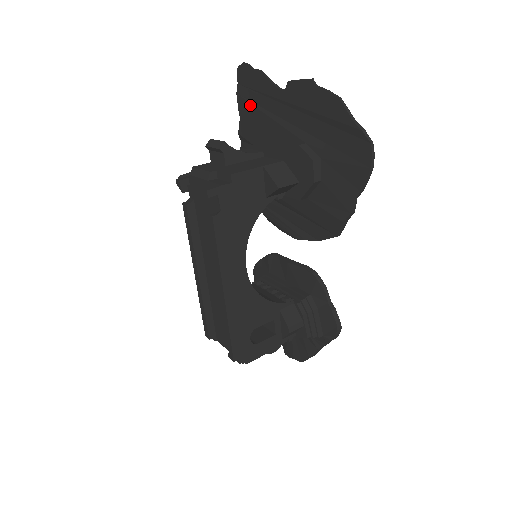
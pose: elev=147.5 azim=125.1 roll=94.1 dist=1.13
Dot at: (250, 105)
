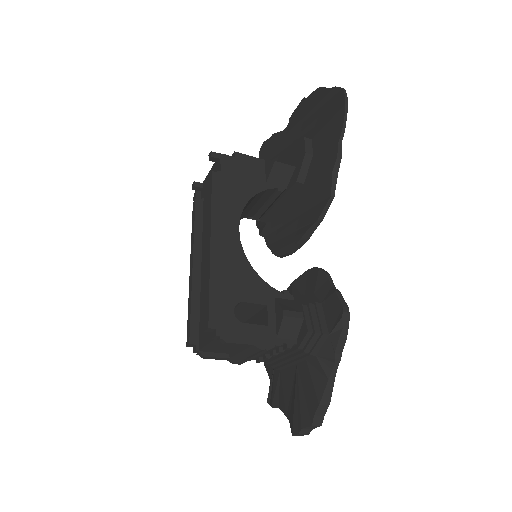
Dot at: occluded
